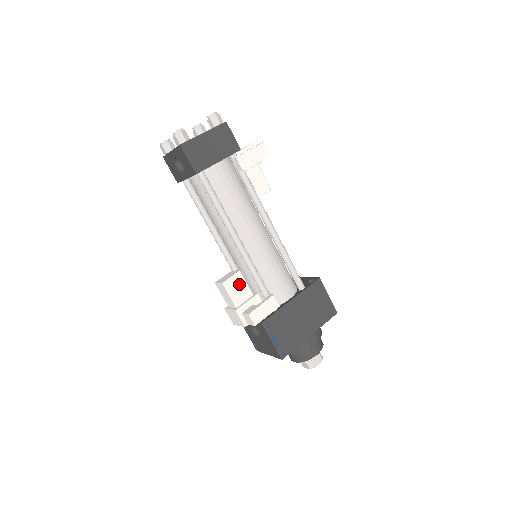
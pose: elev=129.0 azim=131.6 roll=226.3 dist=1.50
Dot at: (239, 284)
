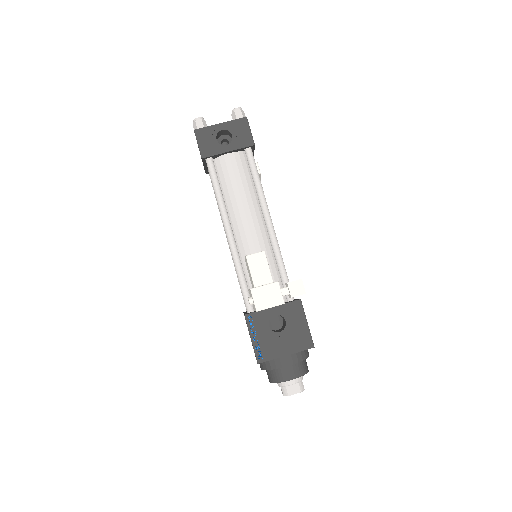
Dot at: occluded
